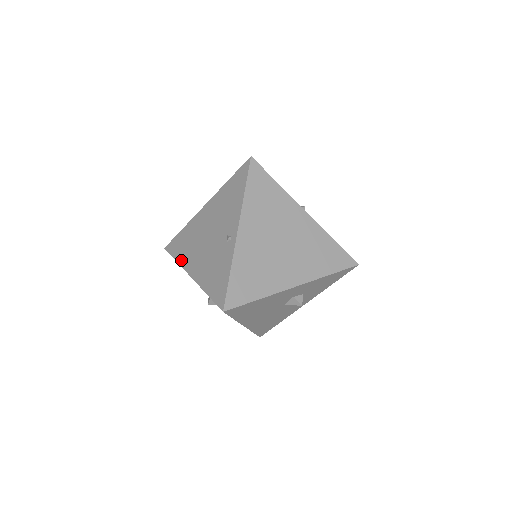
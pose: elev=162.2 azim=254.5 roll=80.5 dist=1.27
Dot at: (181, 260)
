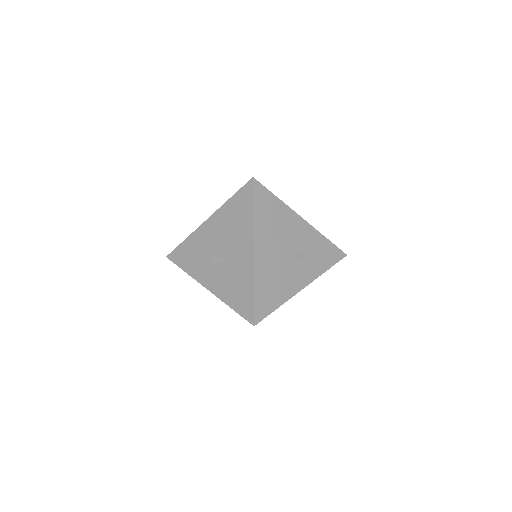
Dot at: (192, 233)
